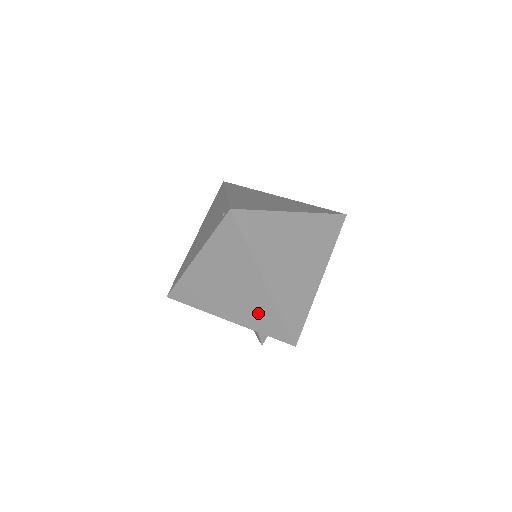
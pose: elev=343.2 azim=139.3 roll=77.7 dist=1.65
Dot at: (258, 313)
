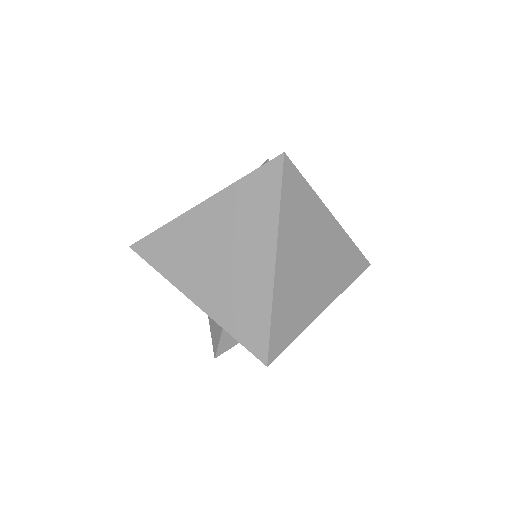
Dot at: (241, 302)
